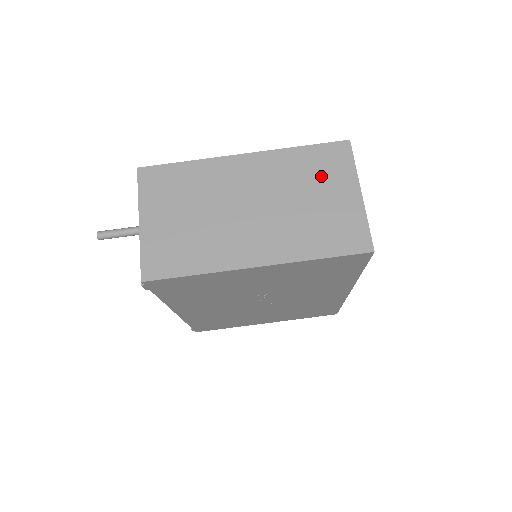
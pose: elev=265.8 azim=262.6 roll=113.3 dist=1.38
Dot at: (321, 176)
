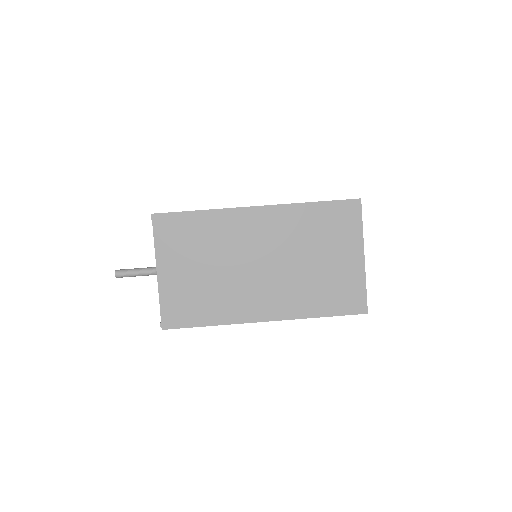
Dot at: (329, 236)
